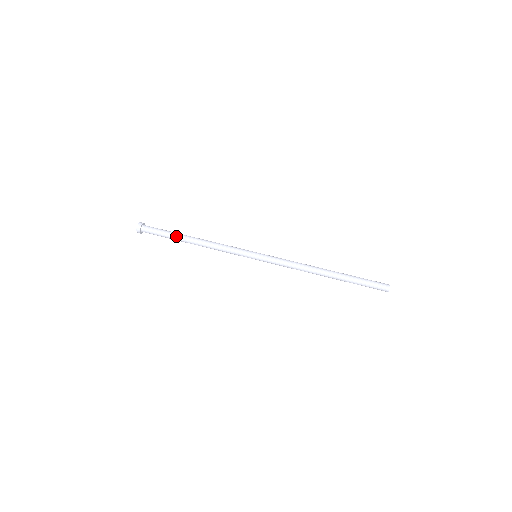
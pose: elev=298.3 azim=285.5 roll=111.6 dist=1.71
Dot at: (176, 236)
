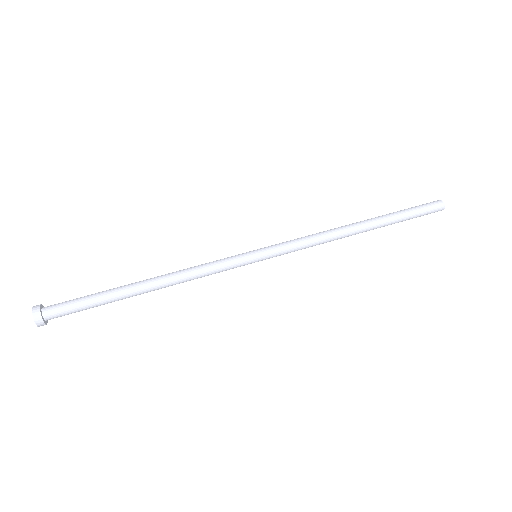
Dot at: (115, 296)
